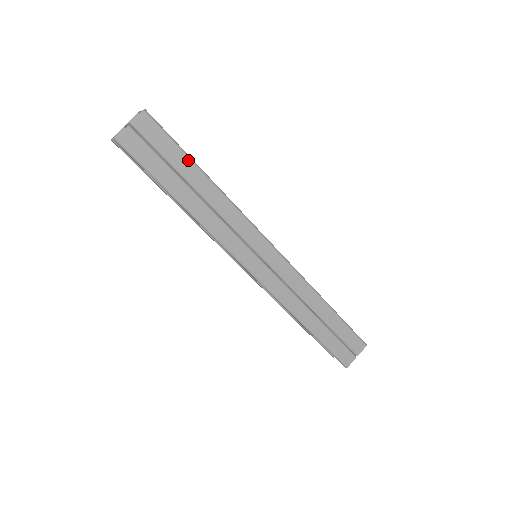
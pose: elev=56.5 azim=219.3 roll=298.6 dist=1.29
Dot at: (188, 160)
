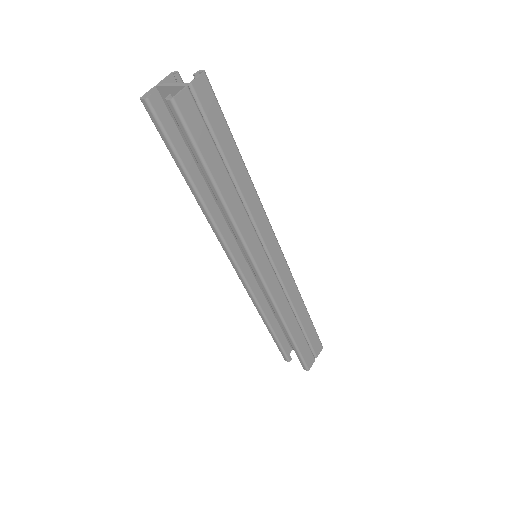
Dot at: (232, 141)
